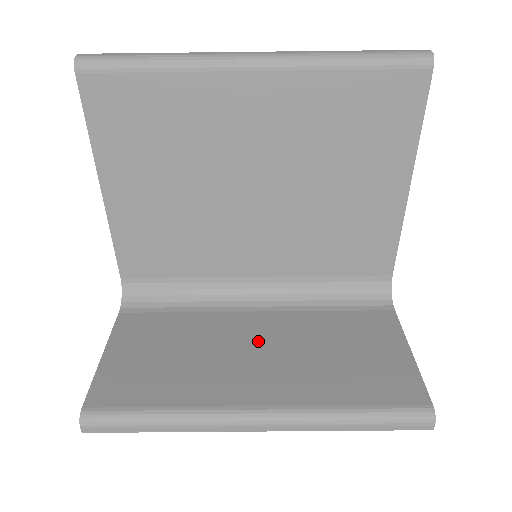
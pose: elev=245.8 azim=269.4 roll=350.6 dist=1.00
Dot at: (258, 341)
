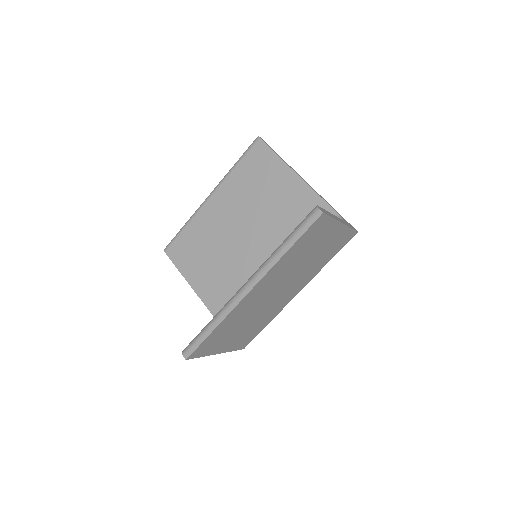
Dot at: occluded
